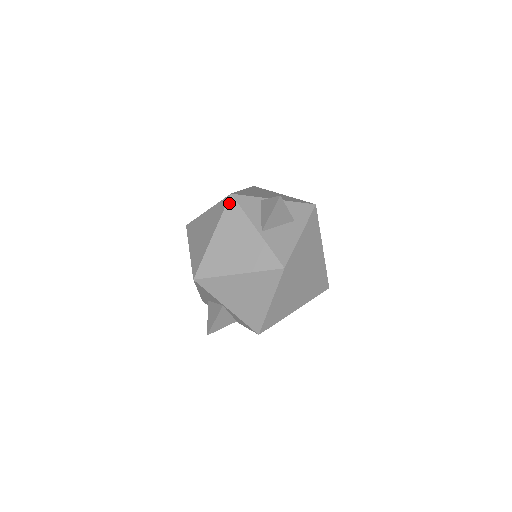
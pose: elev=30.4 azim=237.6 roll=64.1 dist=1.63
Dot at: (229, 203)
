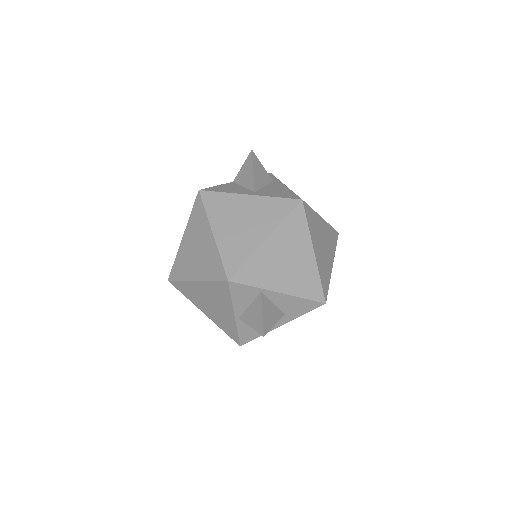
Dot at: (222, 283)
